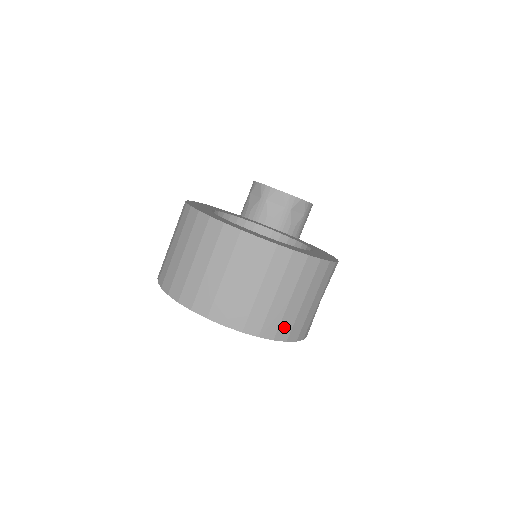
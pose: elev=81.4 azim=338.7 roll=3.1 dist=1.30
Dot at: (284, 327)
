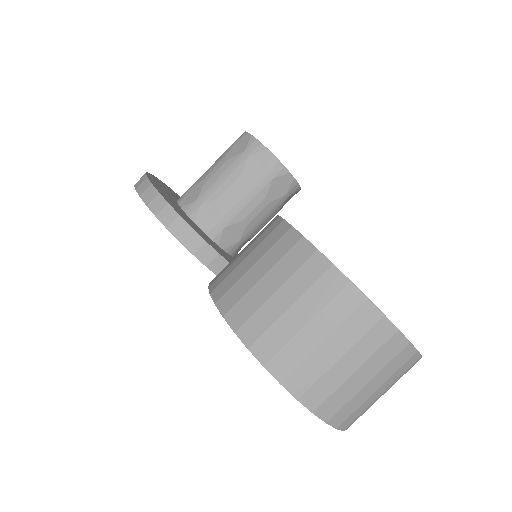
Dot at: occluded
